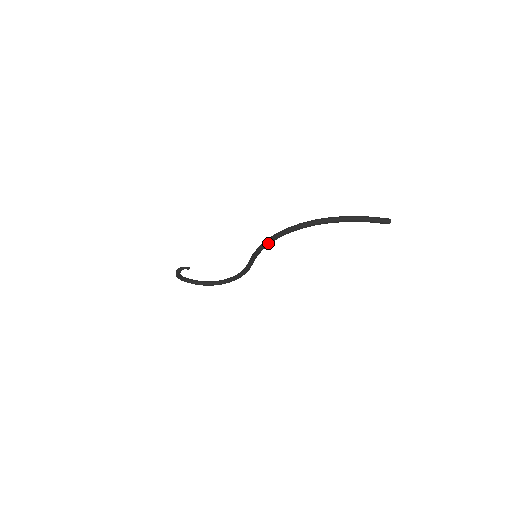
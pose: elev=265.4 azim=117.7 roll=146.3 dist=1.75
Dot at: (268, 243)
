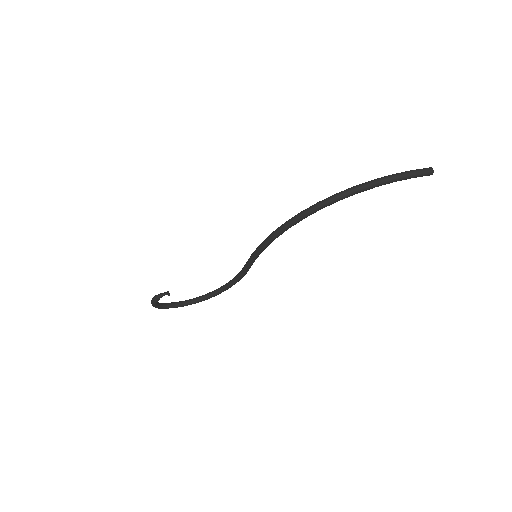
Dot at: (274, 238)
